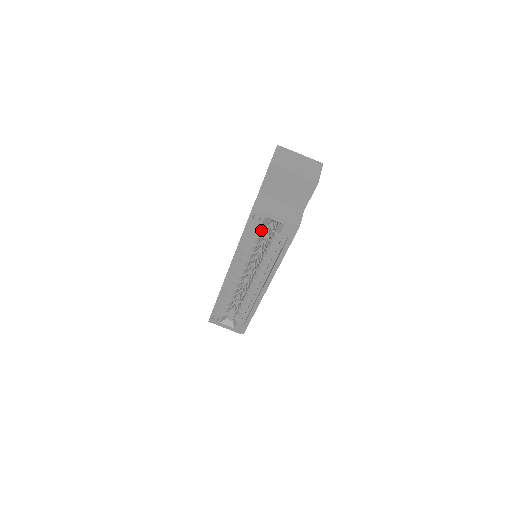
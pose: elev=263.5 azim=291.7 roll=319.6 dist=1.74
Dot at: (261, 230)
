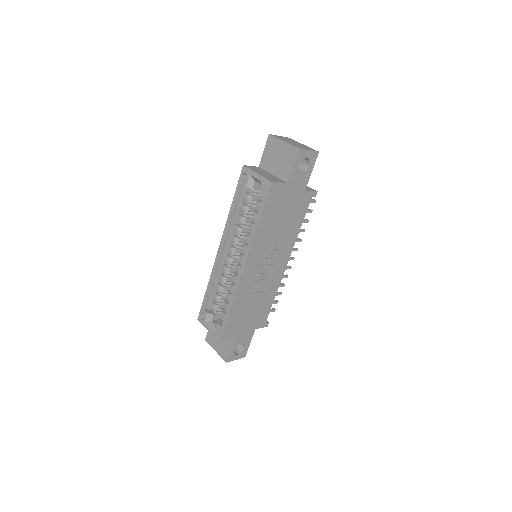
Dot at: (249, 196)
